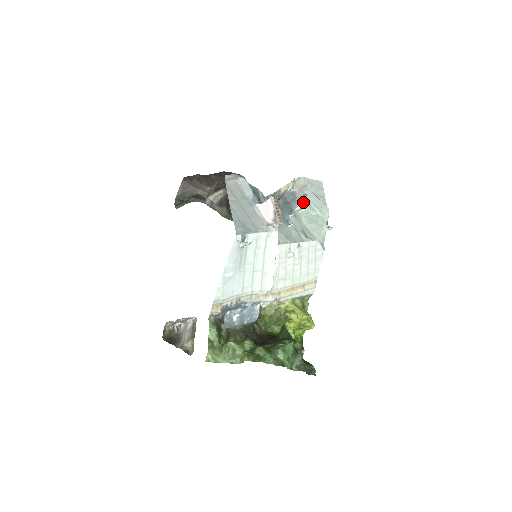
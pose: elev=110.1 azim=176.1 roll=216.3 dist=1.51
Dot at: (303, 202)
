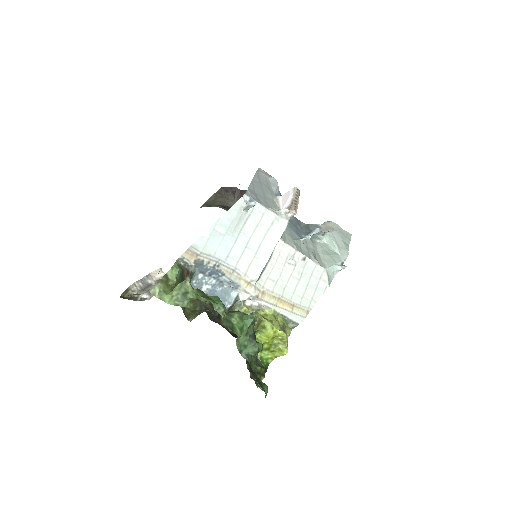
Dot at: (325, 234)
